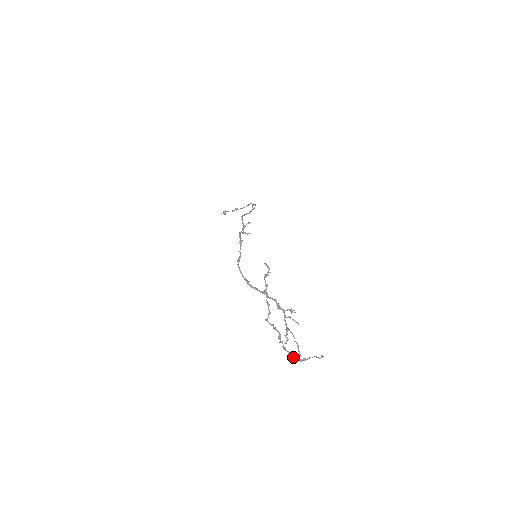
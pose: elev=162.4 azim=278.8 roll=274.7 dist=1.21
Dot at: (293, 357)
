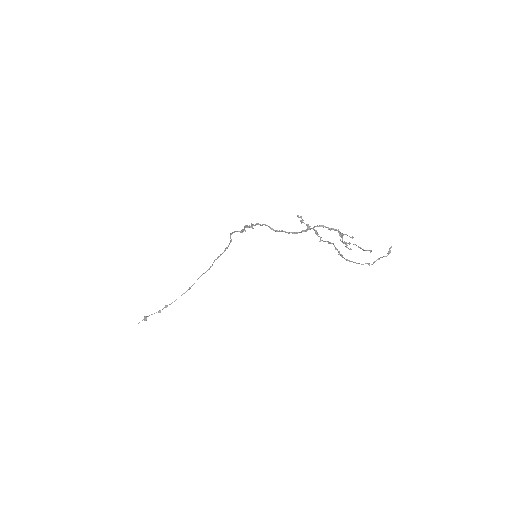
Dot at: occluded
